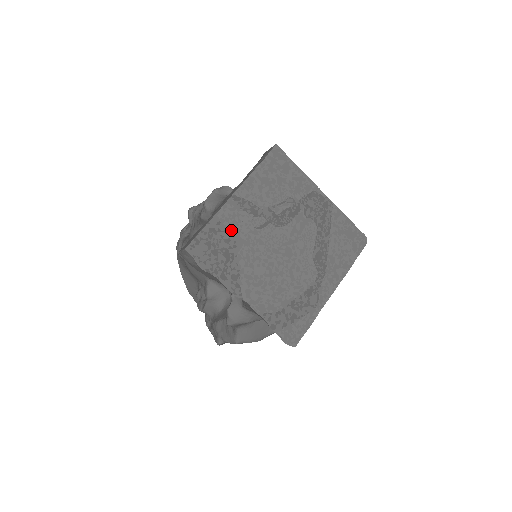
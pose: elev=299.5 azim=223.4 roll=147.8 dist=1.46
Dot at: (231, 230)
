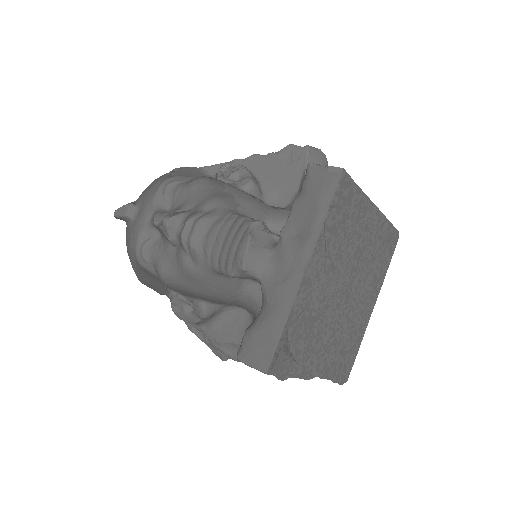
Dot at: (305, 315)
